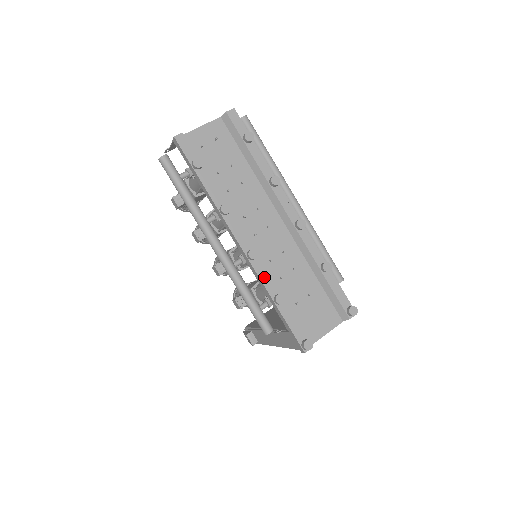
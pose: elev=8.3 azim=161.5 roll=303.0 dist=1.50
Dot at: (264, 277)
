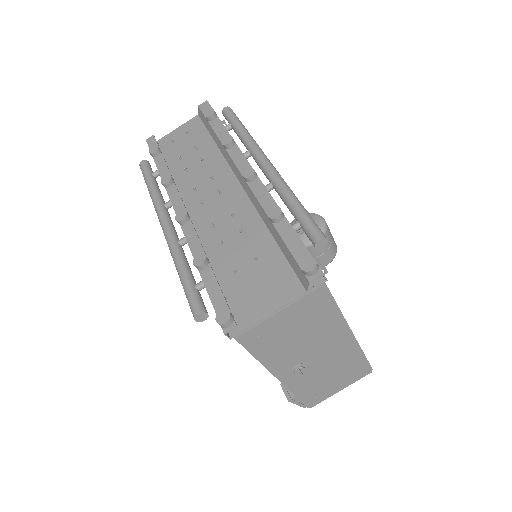
Dot at: (193, 242)
